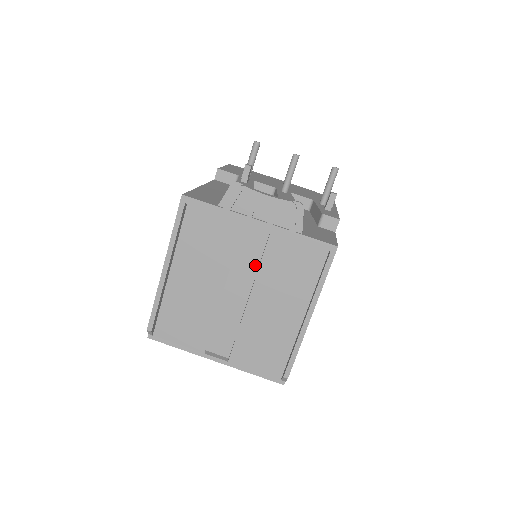
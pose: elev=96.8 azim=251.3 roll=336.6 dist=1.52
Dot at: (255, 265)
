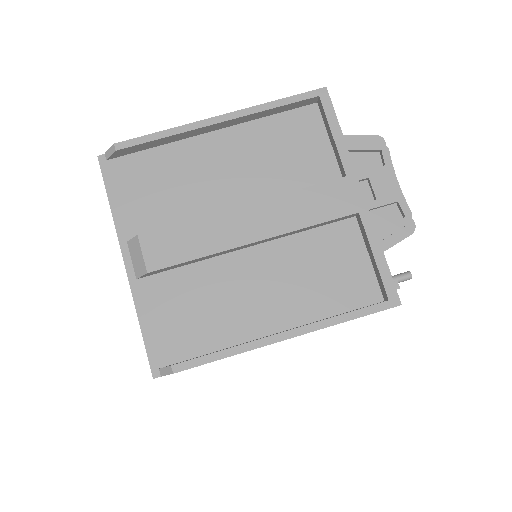
Dot at: (304, 222)
